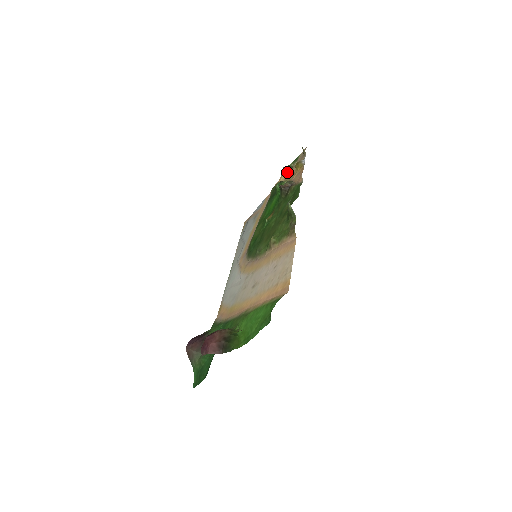
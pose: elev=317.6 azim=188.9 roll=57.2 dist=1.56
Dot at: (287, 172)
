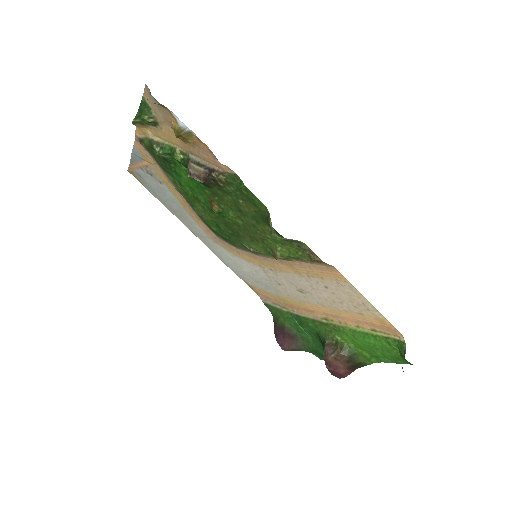
Dot at: (148, 125)
